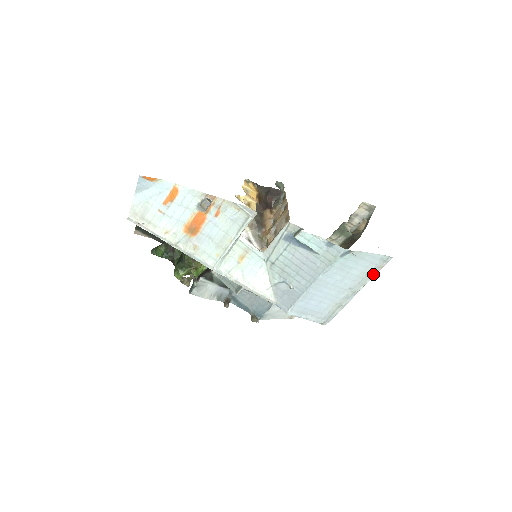
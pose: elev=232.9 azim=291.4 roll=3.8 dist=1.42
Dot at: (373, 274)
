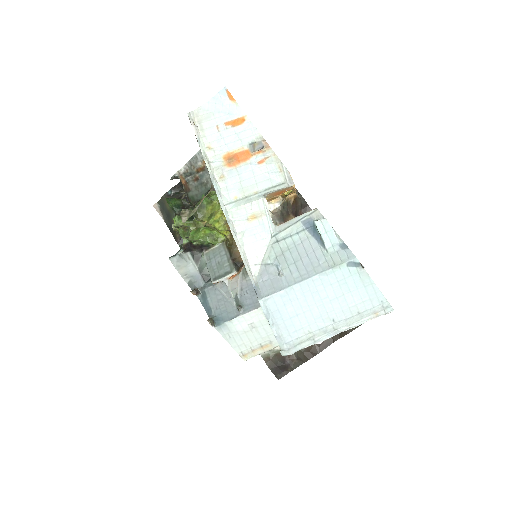
Dot at: (364, 318)
